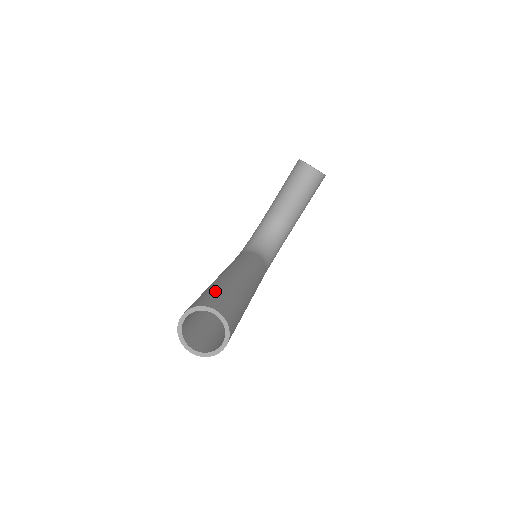
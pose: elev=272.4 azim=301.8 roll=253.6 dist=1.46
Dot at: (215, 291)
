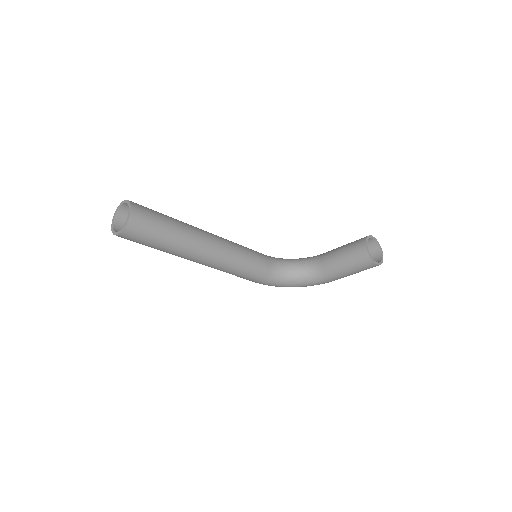
Dot at: (162, 215)
